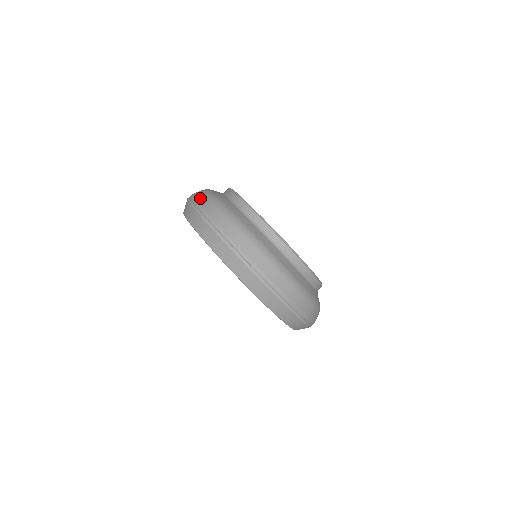
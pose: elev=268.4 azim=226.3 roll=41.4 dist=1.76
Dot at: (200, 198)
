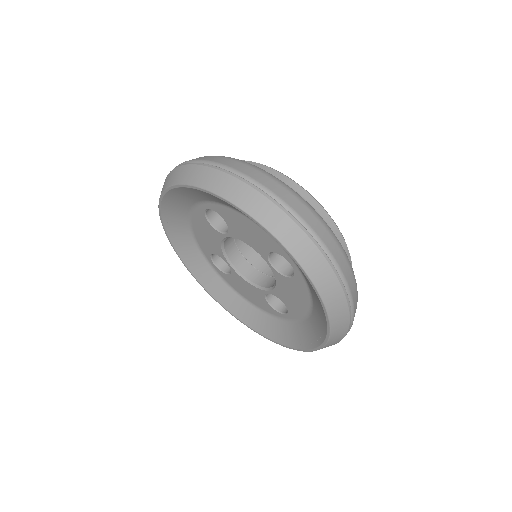
Dot at: occluded
